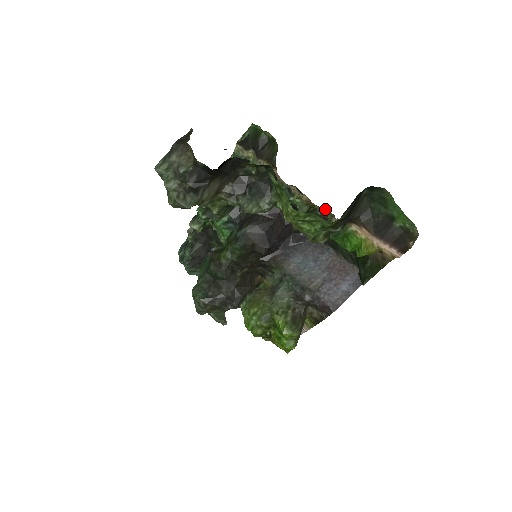
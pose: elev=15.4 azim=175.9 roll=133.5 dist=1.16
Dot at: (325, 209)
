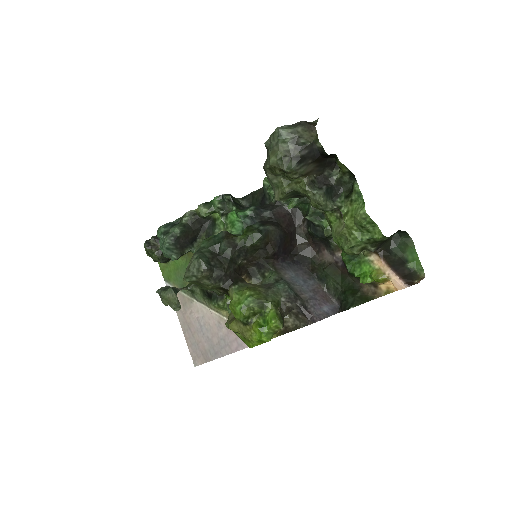
Dot at: occluded
